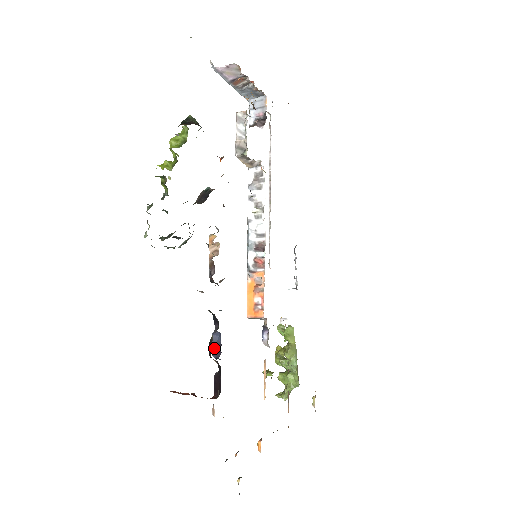
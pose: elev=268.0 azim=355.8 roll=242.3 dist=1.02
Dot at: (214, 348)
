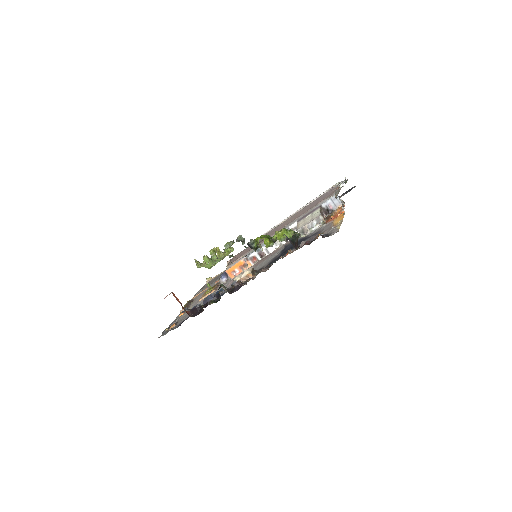
Dot at: (206, 300)
